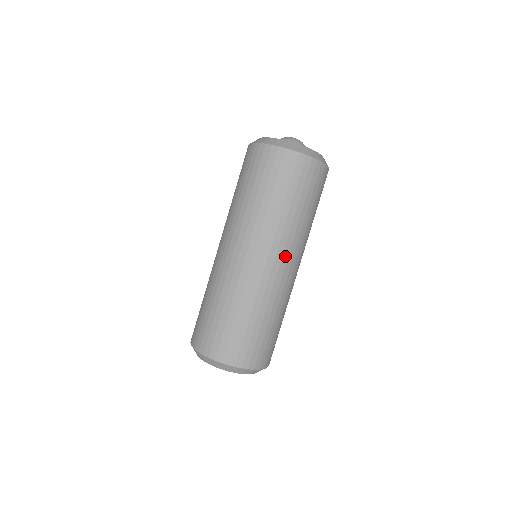
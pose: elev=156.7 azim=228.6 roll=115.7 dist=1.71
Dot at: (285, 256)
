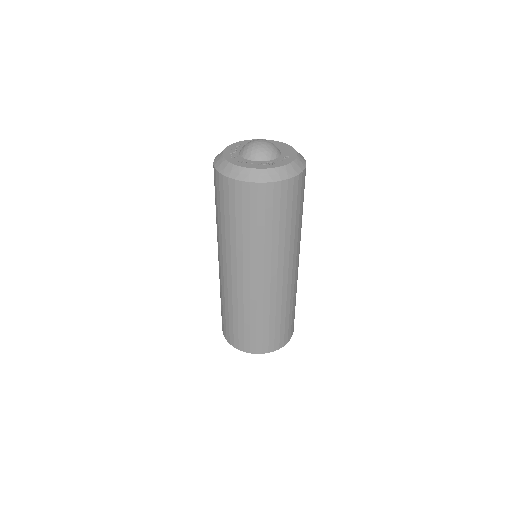
Dot at: (294, 261)
